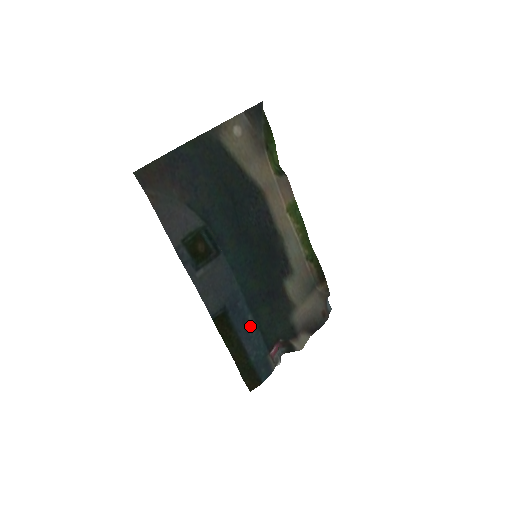
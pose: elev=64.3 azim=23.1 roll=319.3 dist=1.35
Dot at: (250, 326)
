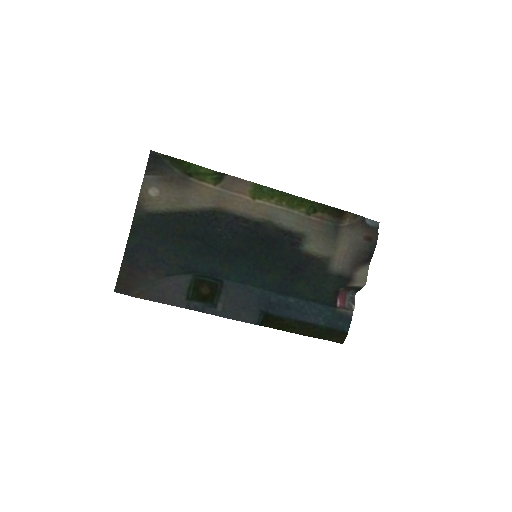
Dot at: (297, 305)
